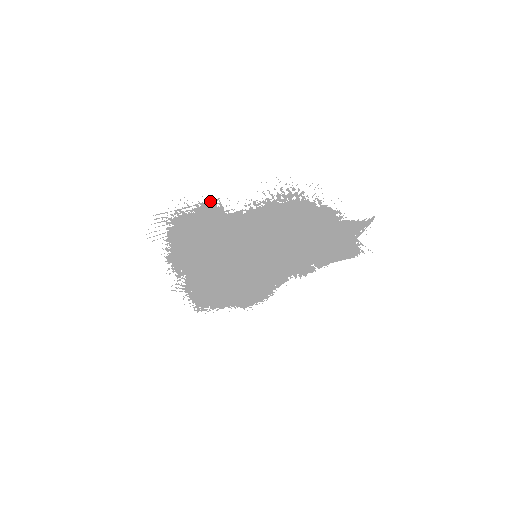
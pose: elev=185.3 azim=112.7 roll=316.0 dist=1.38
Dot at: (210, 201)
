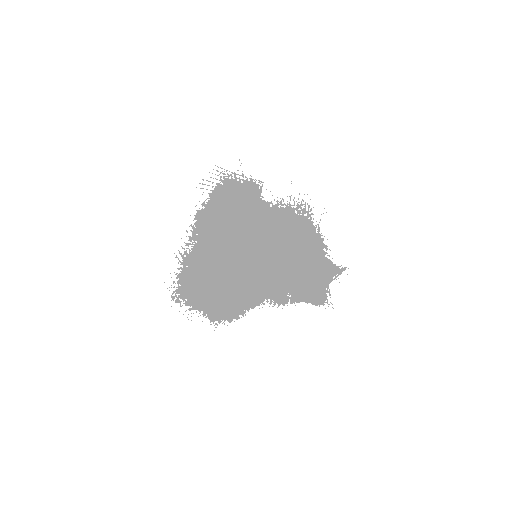
Dot at: occluded
